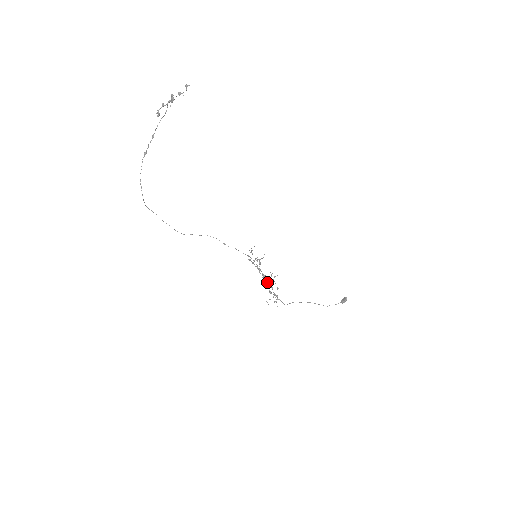
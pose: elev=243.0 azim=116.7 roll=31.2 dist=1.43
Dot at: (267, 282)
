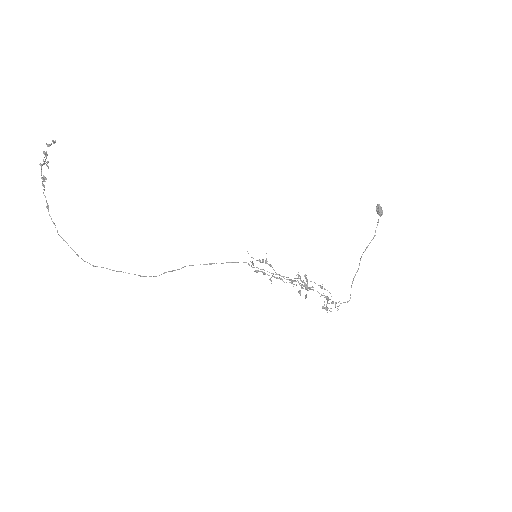
Dot at: occluded
